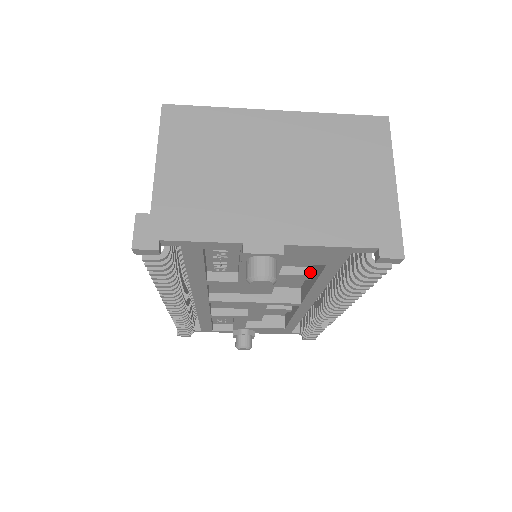
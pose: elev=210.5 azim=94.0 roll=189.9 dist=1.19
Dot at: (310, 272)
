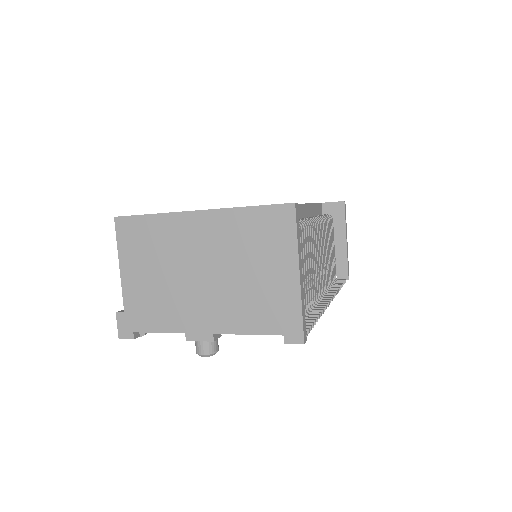
Dot at: occluded
